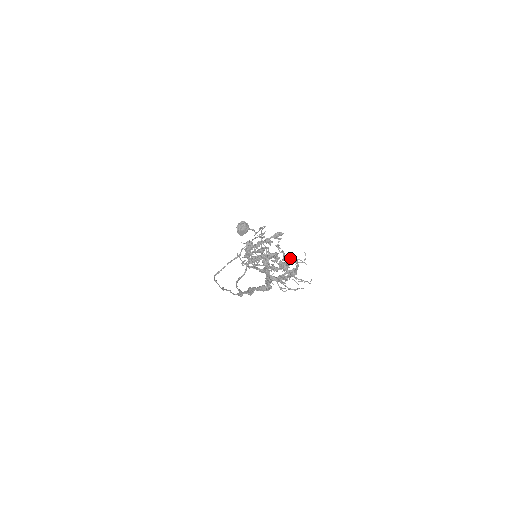
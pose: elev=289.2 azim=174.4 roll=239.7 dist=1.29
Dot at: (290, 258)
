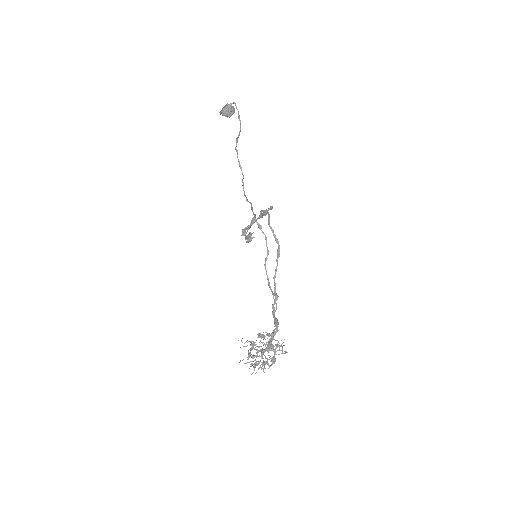
Dot at: (263, 363)
